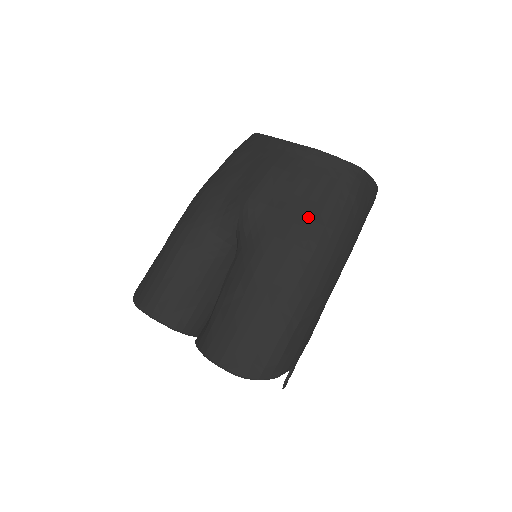
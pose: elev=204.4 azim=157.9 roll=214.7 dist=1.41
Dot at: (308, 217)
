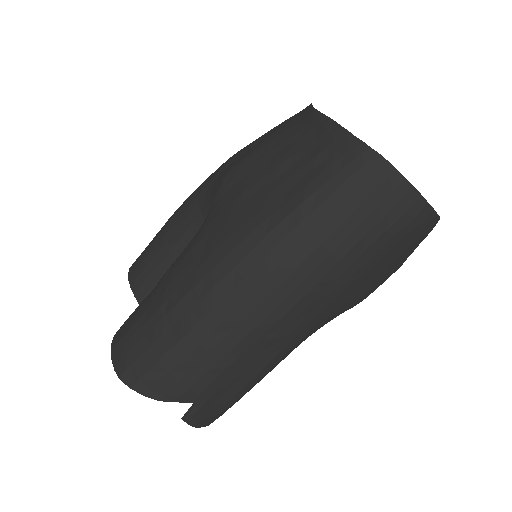
Dot at: (264, 206)
